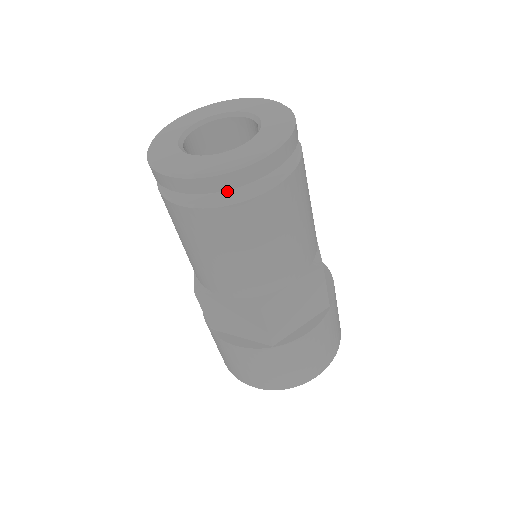
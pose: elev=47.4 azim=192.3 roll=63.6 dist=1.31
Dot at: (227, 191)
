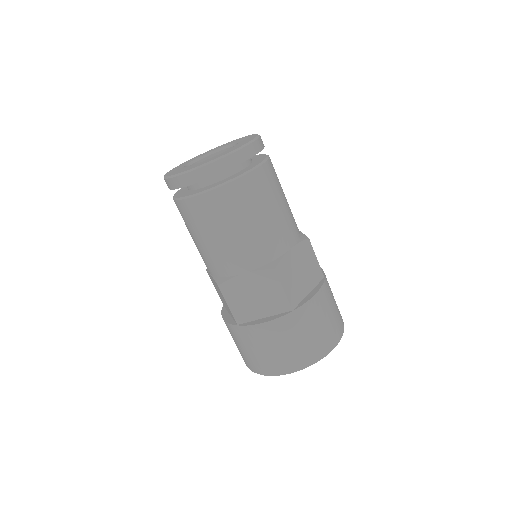
Dot at: (229, 178)
